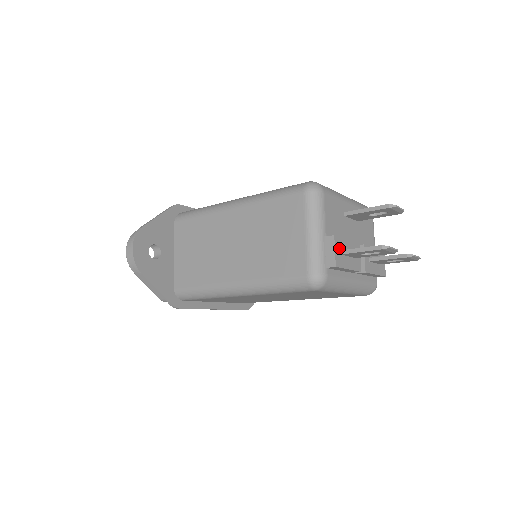
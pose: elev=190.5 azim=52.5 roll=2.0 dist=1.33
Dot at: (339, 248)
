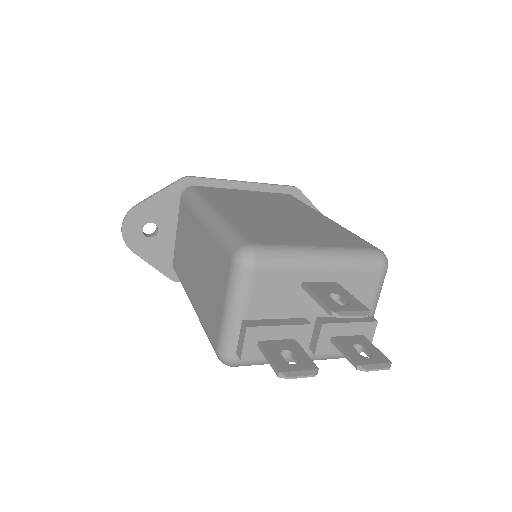
Dot at: (255, 339)
